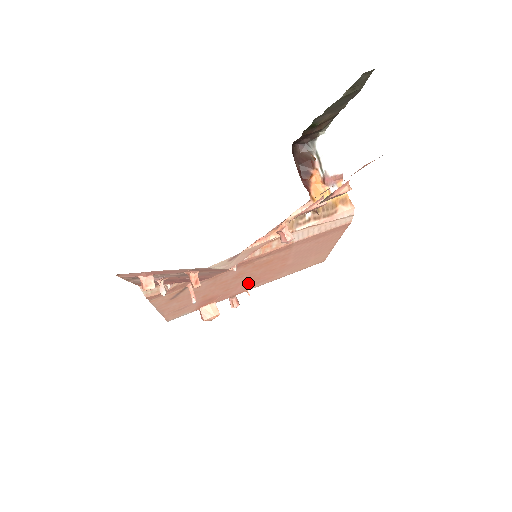
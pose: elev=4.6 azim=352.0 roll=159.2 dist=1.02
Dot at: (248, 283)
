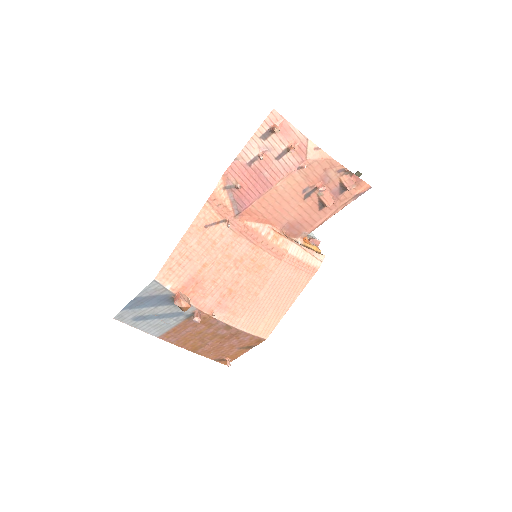
Dot at: (224, 295)
